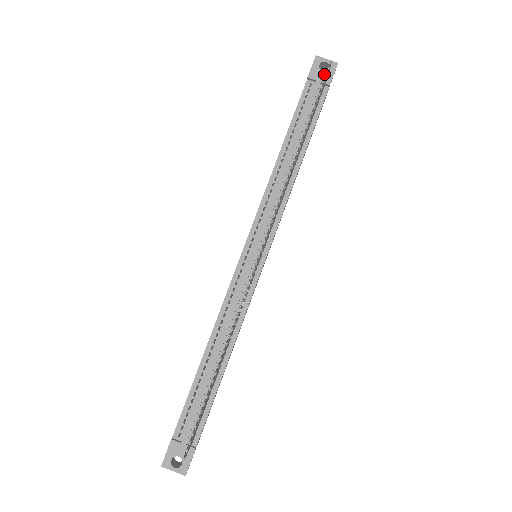
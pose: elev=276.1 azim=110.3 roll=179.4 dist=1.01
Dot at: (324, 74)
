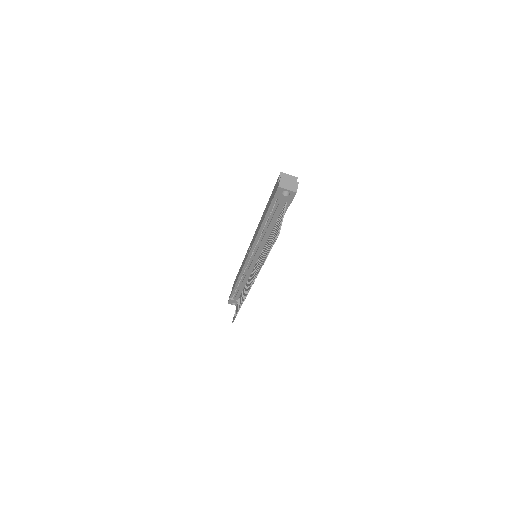
Dot at: (286, 197)
